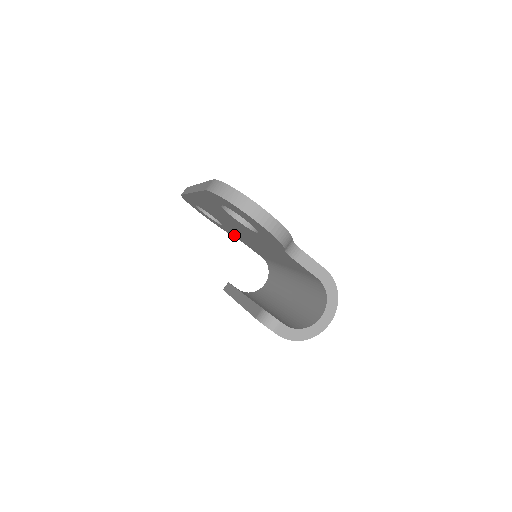
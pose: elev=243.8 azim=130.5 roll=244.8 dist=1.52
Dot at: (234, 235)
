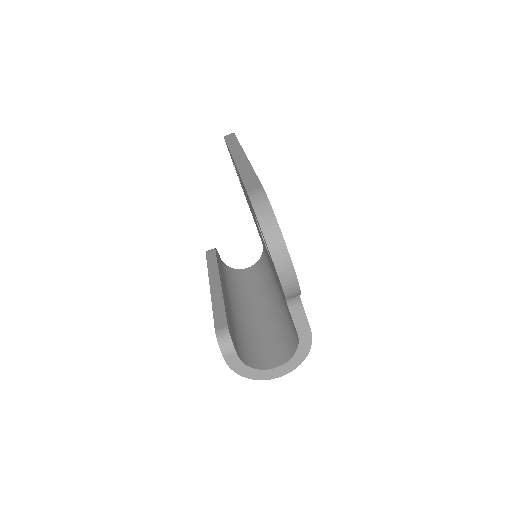
Dot at: occluded
